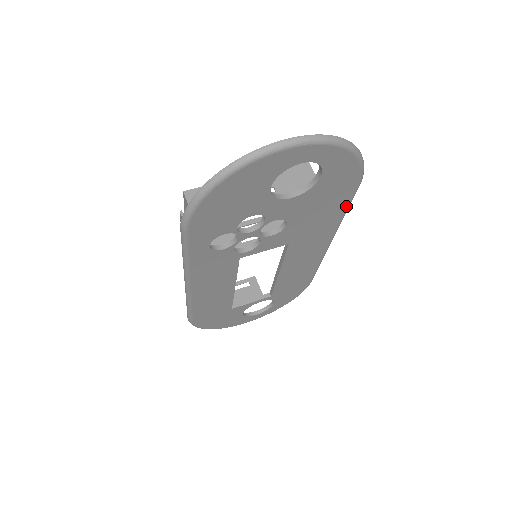
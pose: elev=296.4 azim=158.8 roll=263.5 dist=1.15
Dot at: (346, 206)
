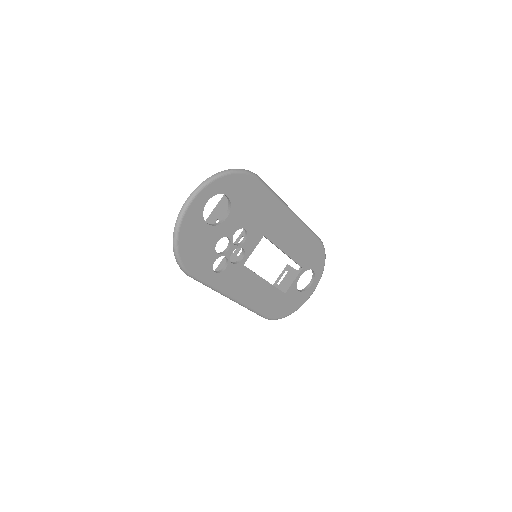
Dot at: (269, 193)
